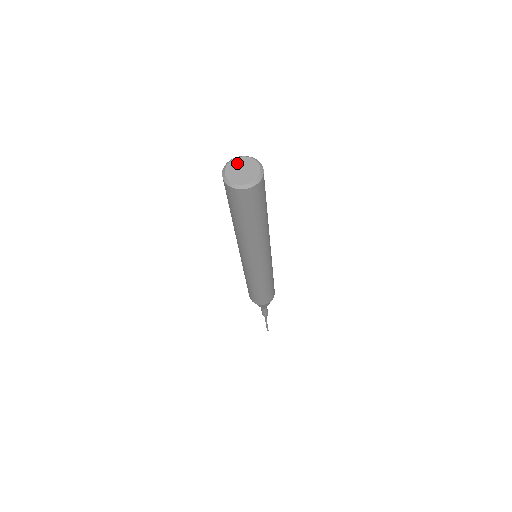
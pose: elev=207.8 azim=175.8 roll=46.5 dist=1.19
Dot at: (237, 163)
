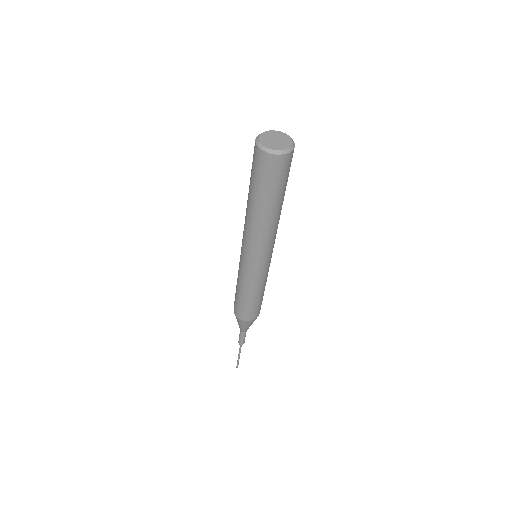
Dot at: (266, 136)
